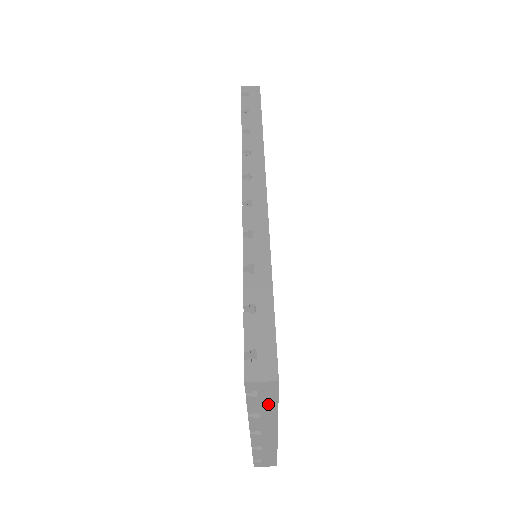
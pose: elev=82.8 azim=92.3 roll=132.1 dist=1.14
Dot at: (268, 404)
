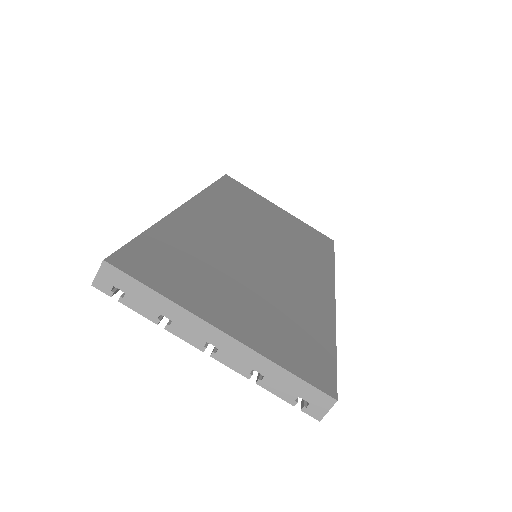
Dot at: (146, 296)
